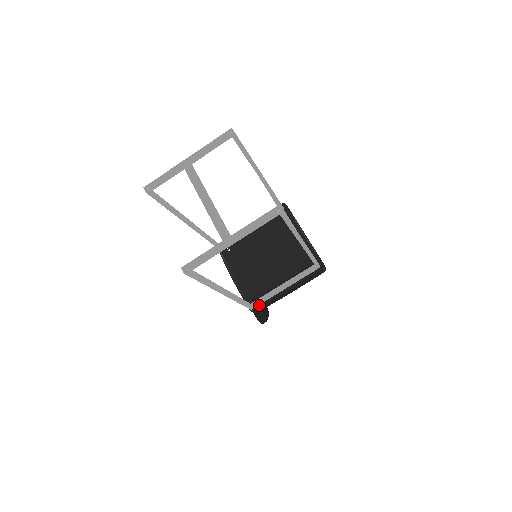
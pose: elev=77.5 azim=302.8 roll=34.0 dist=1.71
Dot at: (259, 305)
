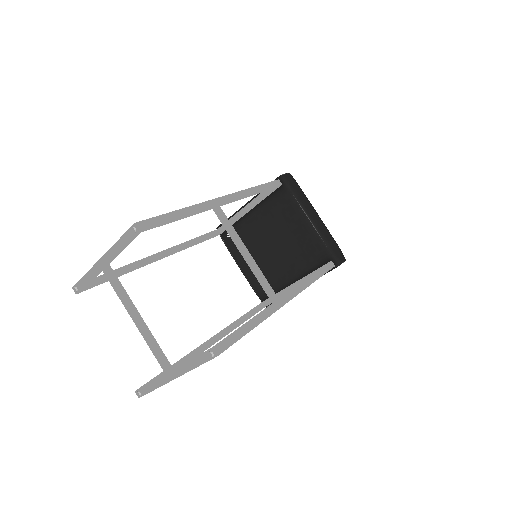
Dot at: occluded
